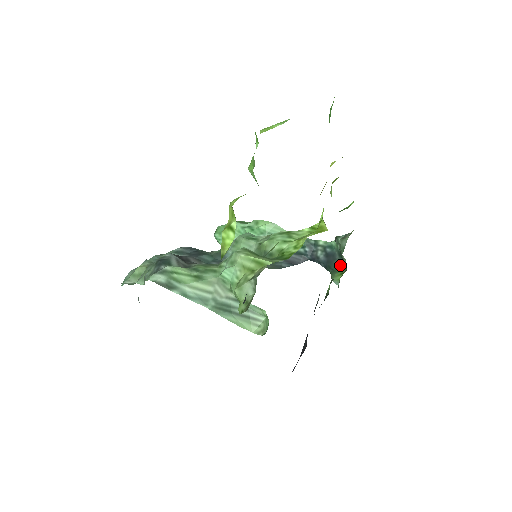
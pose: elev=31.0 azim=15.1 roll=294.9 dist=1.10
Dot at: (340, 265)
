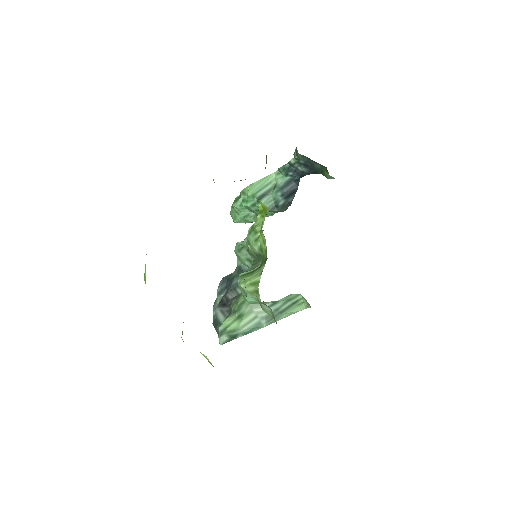
Dot at: (320, 166)
